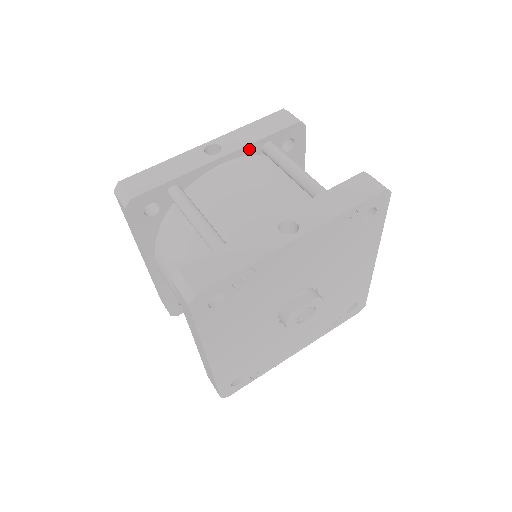
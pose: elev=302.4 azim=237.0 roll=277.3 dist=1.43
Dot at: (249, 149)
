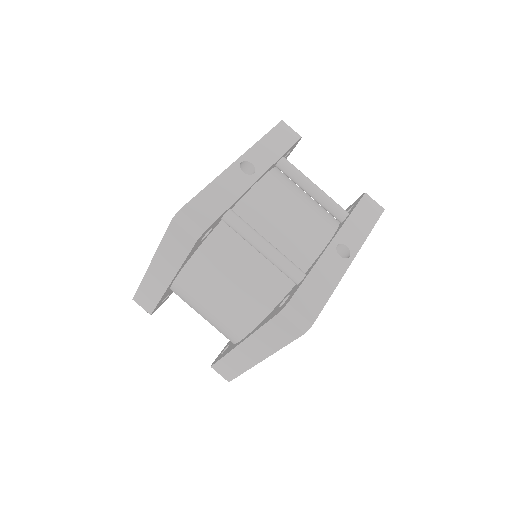
Dot at: (272, 166)
